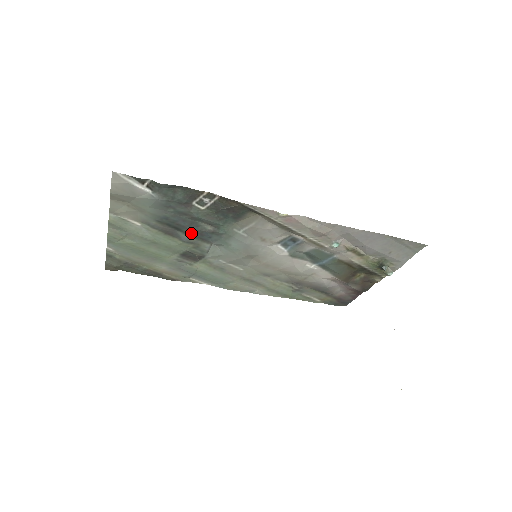
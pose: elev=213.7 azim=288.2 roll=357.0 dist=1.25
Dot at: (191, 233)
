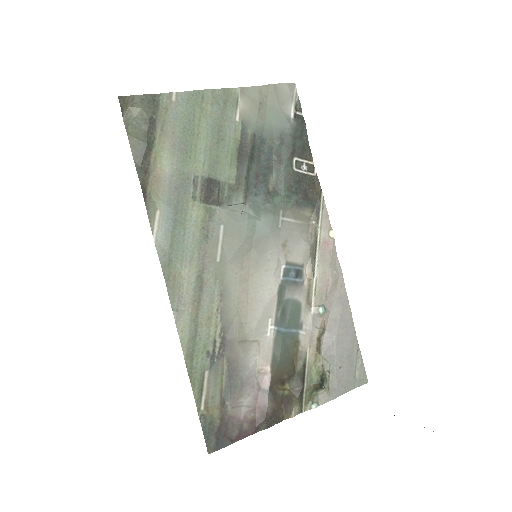
Dot at: (252, 174)
